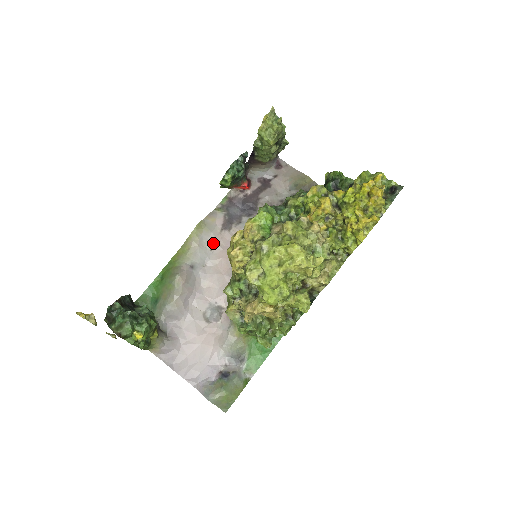
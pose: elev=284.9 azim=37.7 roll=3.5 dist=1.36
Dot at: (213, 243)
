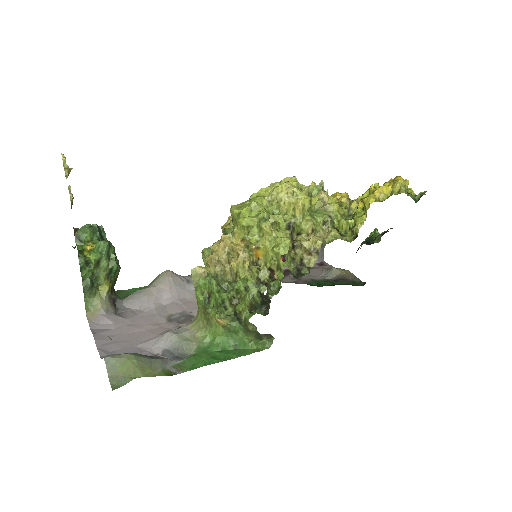
Dot at: occluded
